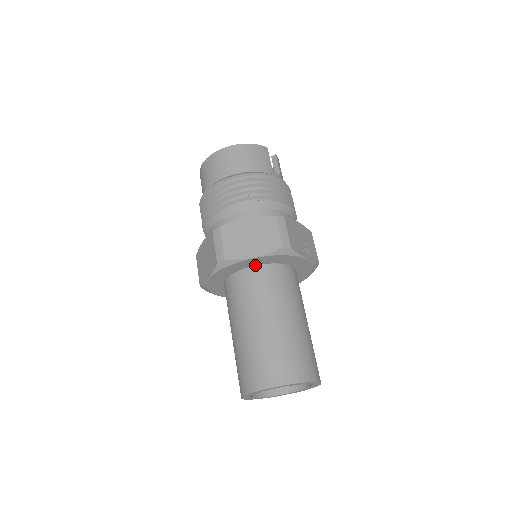
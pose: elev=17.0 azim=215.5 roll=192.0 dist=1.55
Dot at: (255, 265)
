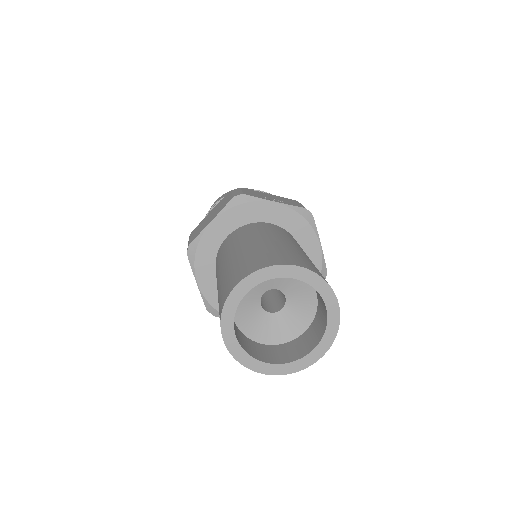
Dot at: (226, 237)
